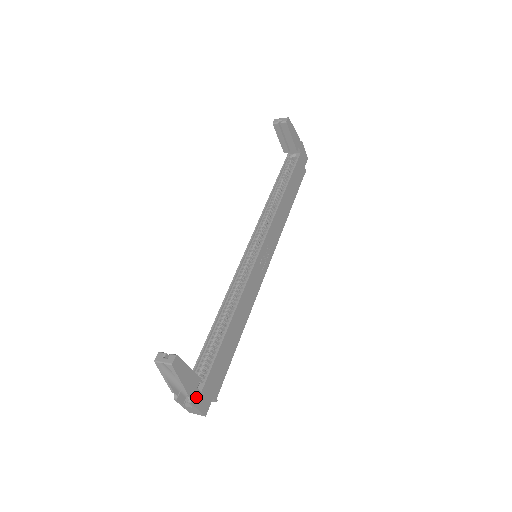
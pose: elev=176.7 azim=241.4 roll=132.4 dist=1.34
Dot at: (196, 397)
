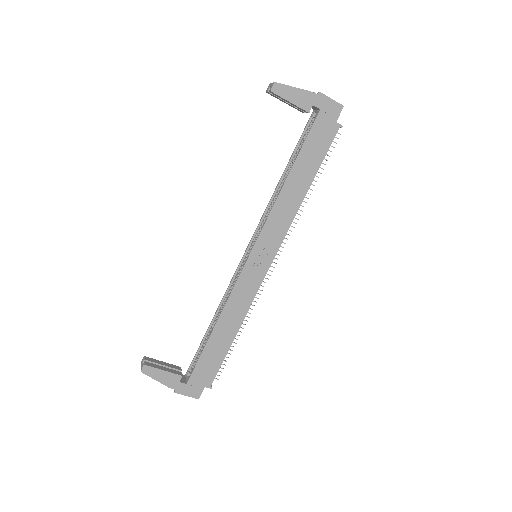
Dot at: (181, 388)
